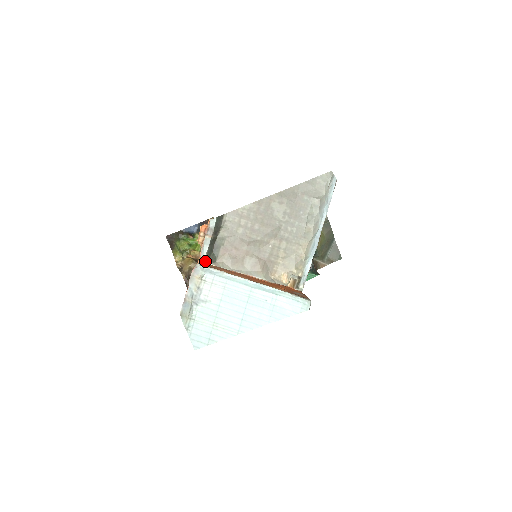
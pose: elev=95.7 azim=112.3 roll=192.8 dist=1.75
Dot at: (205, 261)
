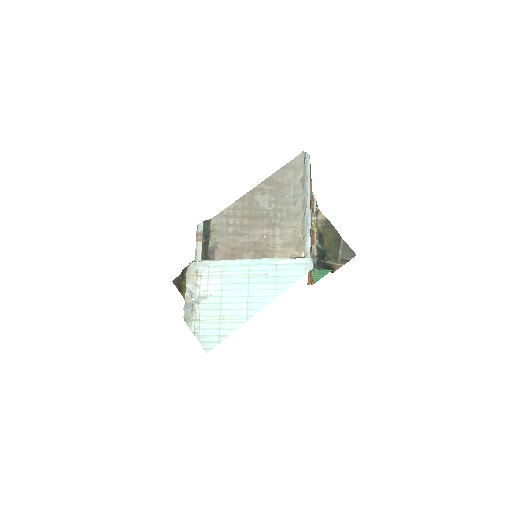
Dot at: occluded
